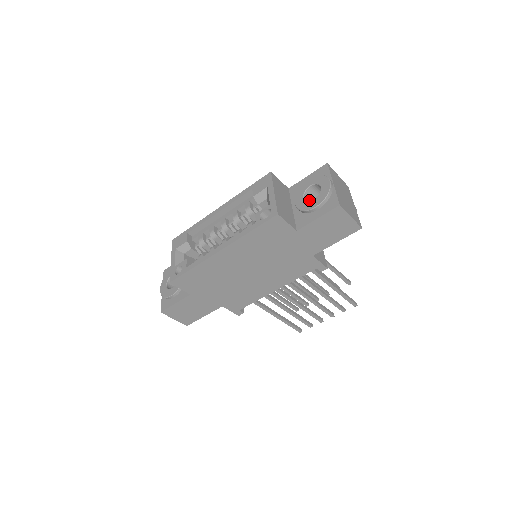
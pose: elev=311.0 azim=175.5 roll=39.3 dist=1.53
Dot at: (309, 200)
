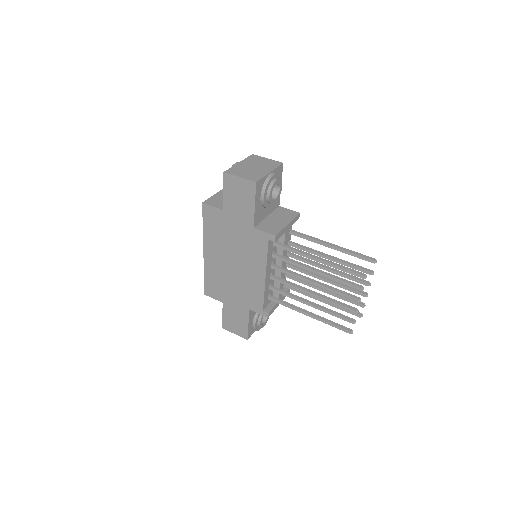
Dot at: occluded
